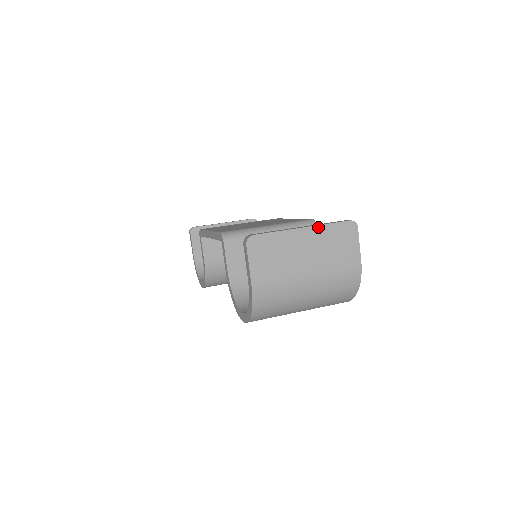
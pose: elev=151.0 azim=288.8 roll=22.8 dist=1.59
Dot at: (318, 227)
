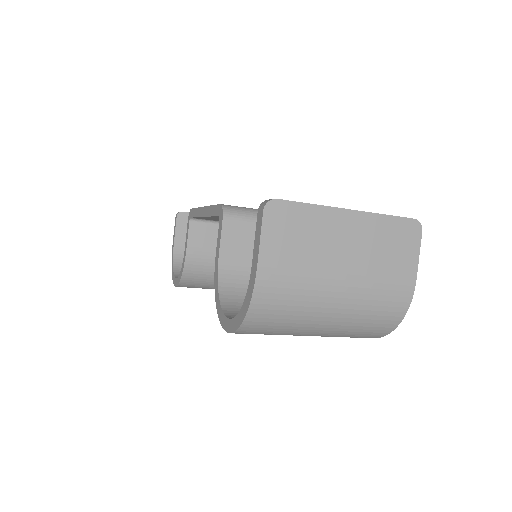
Dot at: (370, 215)
